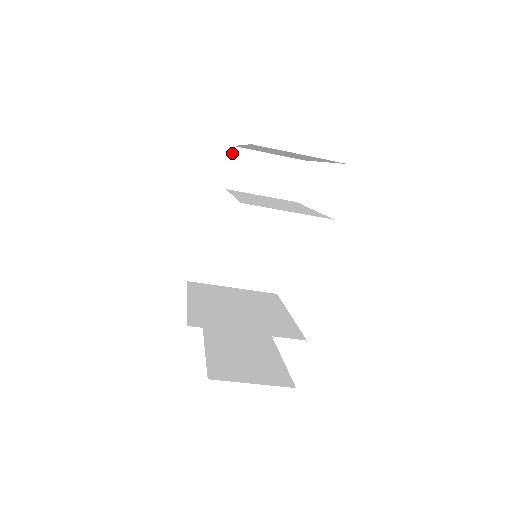
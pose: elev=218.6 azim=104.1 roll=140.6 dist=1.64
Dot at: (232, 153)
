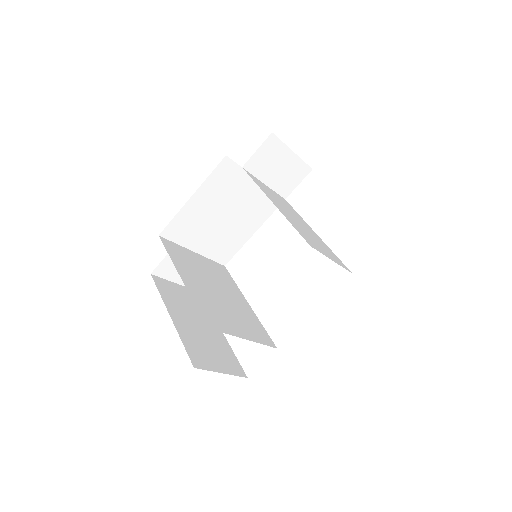
Dot at: (267, 138)
